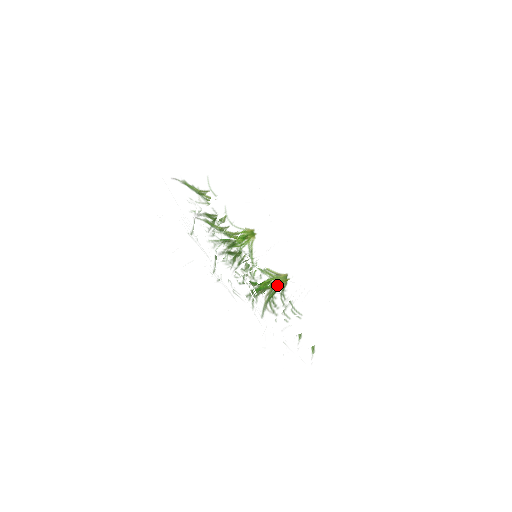
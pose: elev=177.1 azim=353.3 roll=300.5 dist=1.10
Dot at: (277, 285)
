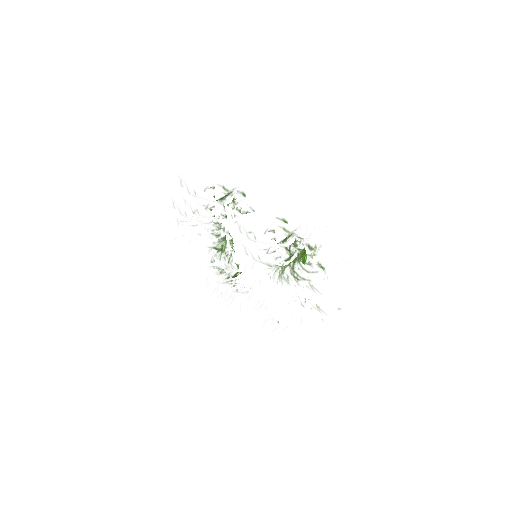
Dot at: occluded
